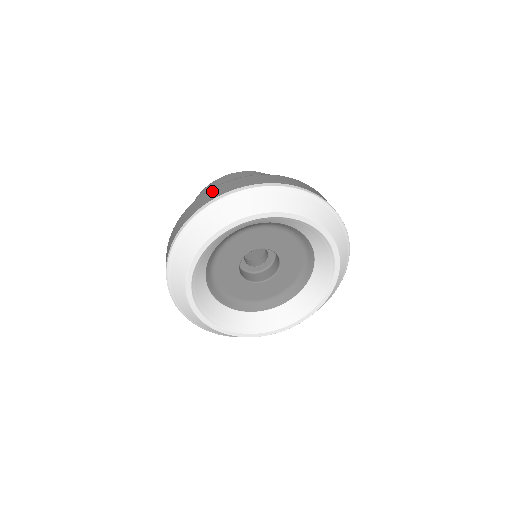
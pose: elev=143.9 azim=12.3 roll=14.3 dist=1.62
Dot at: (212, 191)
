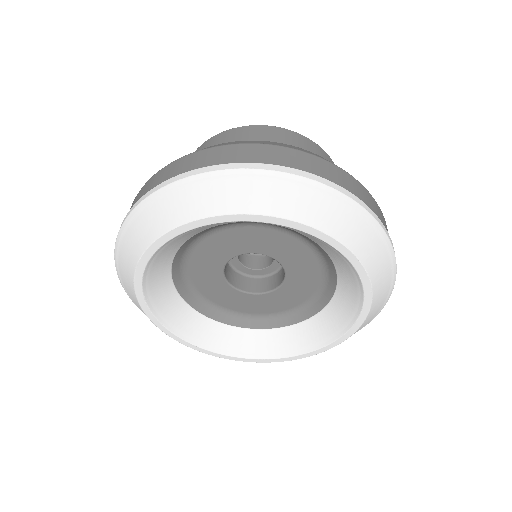
Dot at: (152, 179)
